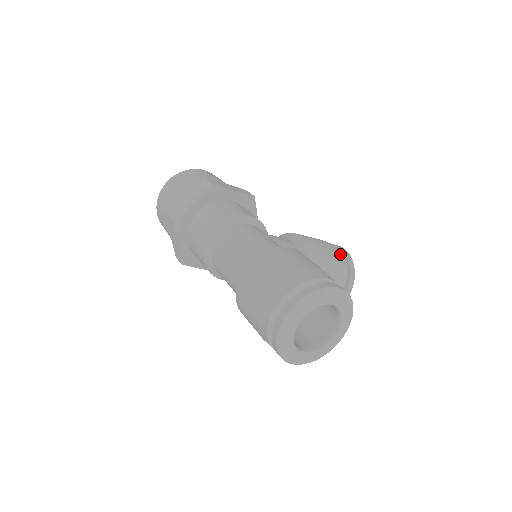
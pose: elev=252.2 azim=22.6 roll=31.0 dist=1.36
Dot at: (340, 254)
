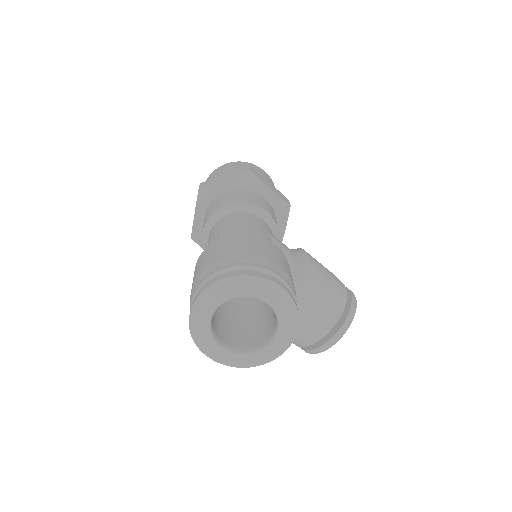
Dot at: (344, 295)
